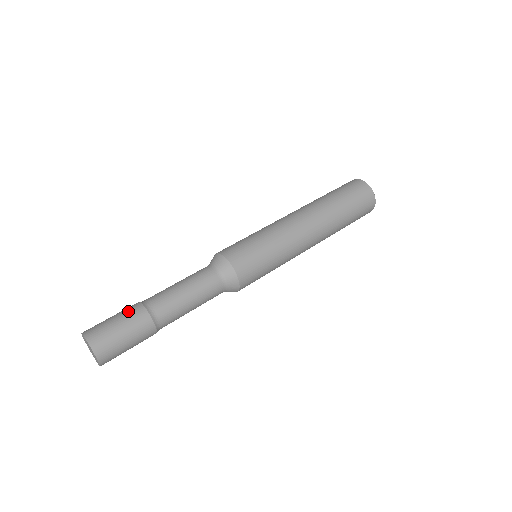
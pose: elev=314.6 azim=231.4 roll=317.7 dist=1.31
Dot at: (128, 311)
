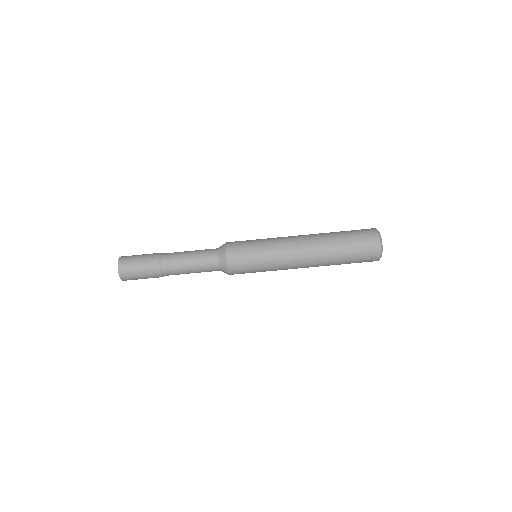
Dot at: (149, 258)
